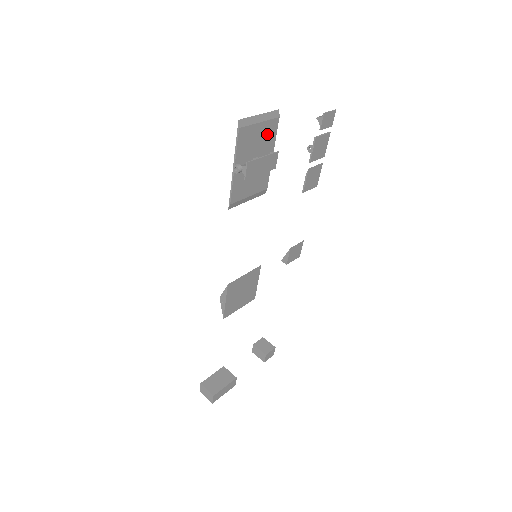
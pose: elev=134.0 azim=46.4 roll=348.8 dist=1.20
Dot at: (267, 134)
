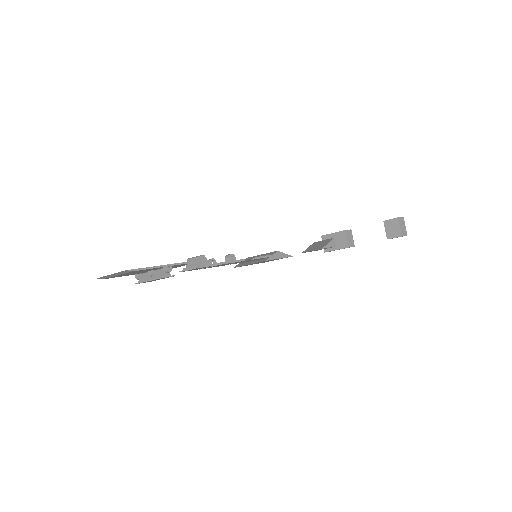
Dot at: (138, 271)
